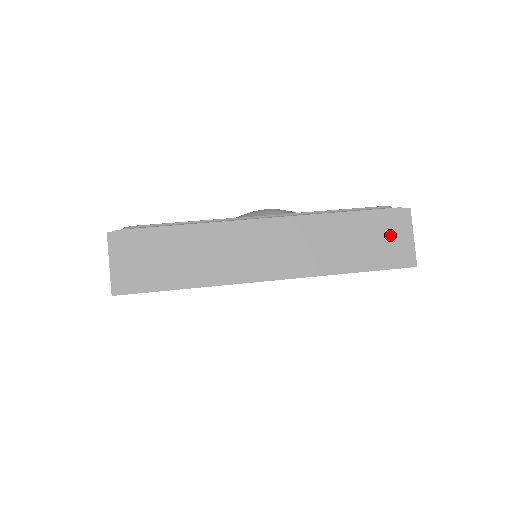
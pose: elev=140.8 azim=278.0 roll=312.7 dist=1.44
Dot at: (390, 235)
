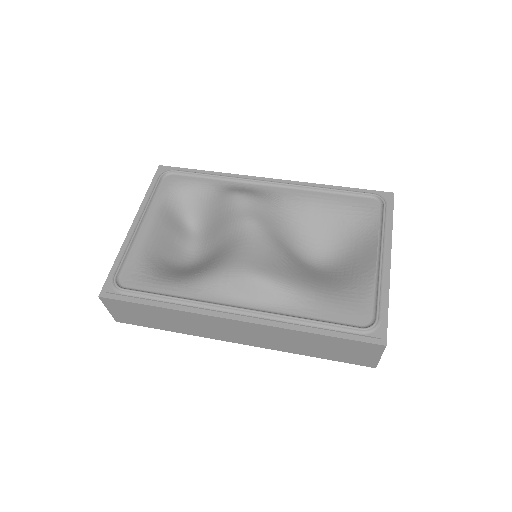
Dot at: (357, 352)
